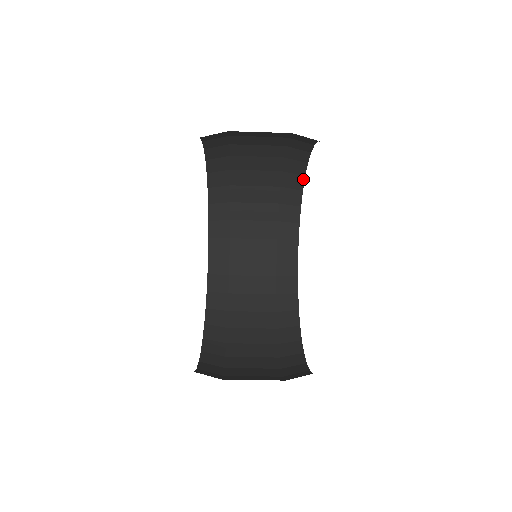
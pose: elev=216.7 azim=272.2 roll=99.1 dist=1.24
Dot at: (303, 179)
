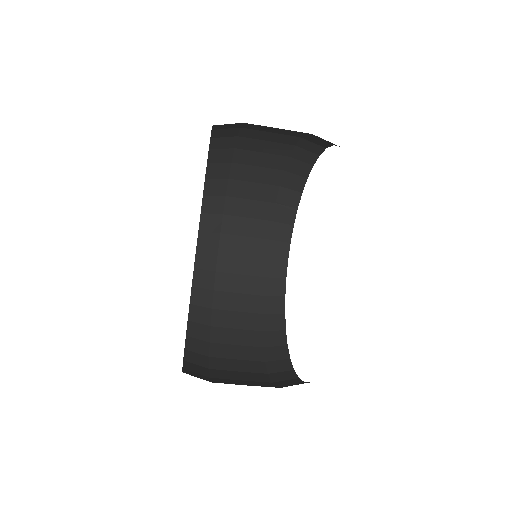
Dot at: (295, 212)
